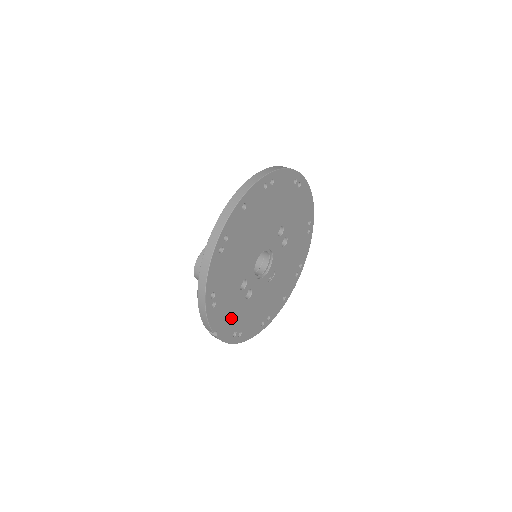
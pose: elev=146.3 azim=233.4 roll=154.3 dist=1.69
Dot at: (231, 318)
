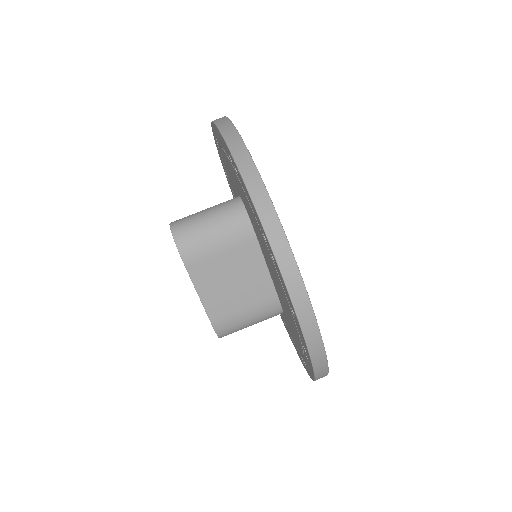
Dot at: occluded
